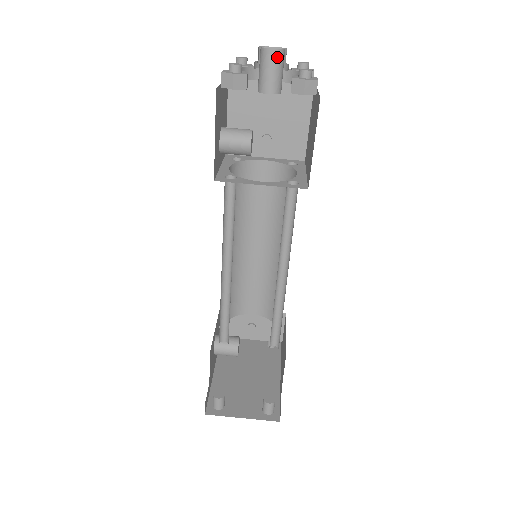
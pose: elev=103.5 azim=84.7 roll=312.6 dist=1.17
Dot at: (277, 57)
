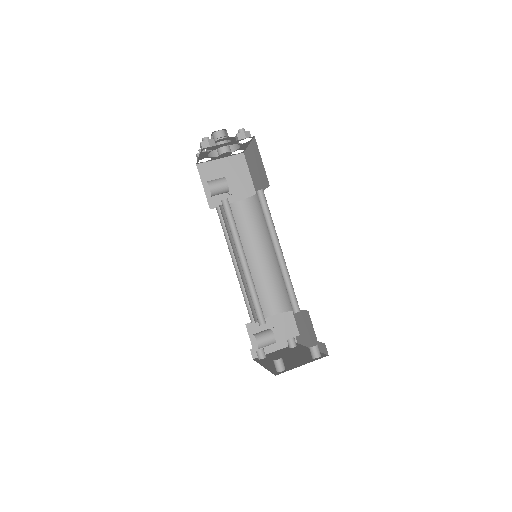
Dot at: (223, 134)
